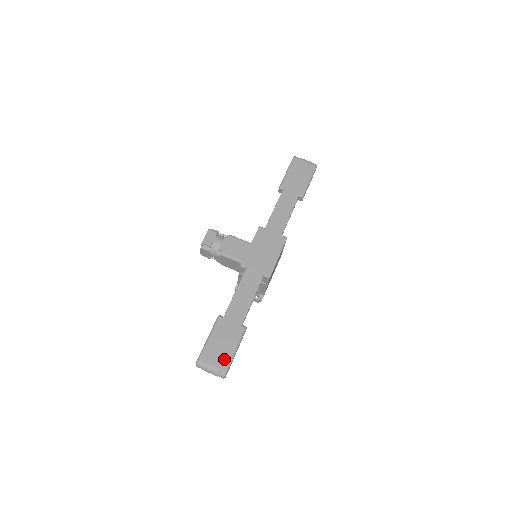
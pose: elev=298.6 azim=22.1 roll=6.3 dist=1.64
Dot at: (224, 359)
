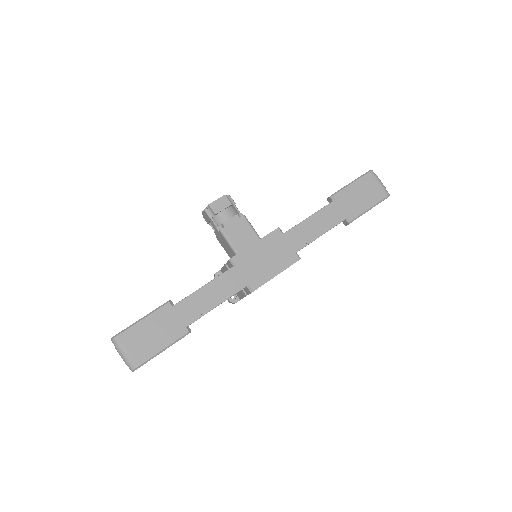
Dot at: (144, 352)
